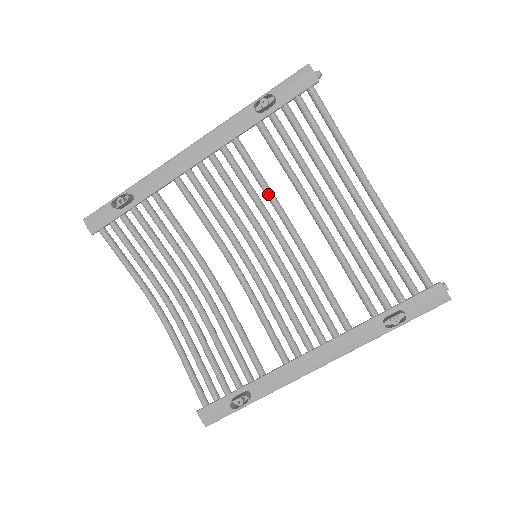
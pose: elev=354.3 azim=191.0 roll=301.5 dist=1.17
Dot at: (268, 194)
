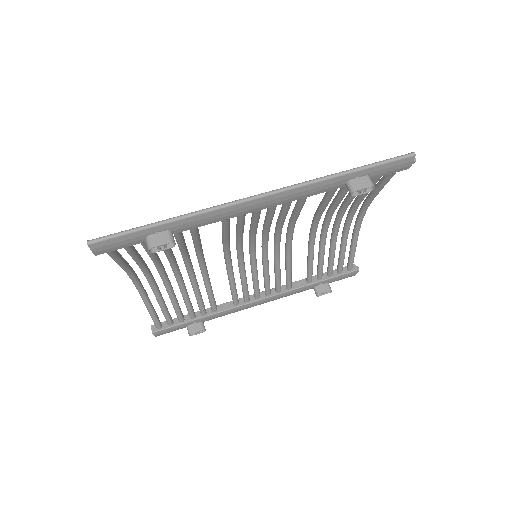
Dot at: (295, 220)
